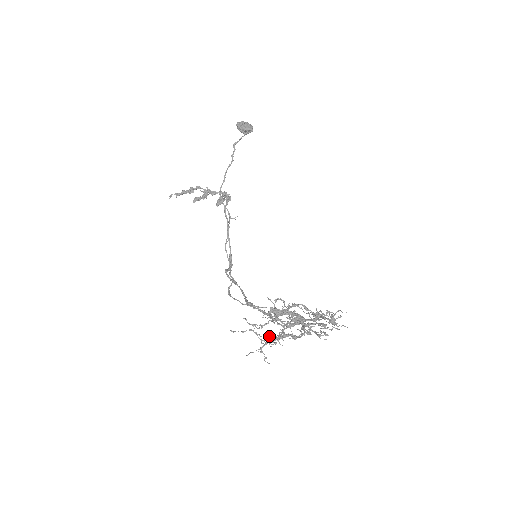
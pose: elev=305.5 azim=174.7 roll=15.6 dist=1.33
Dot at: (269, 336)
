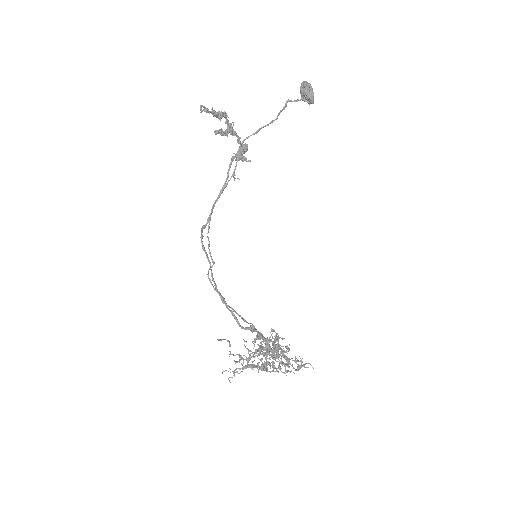
Dot at: (257, 368)
